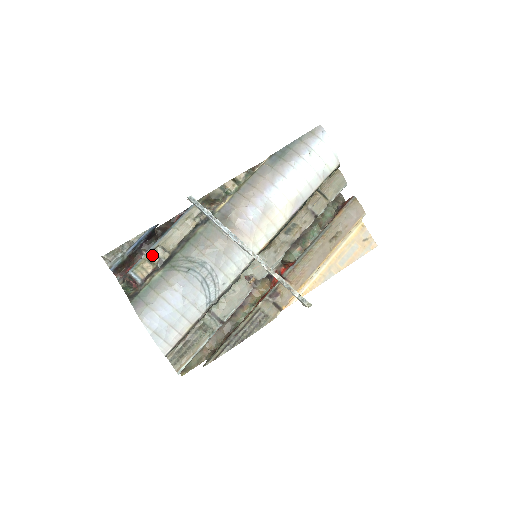
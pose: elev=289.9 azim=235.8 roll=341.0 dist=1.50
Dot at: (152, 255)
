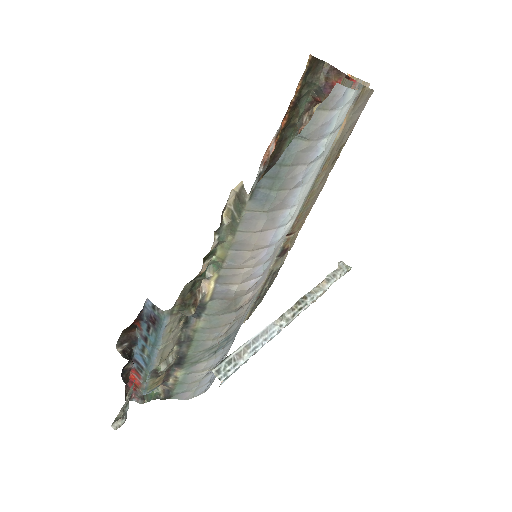
Dot at: (158, 374)
